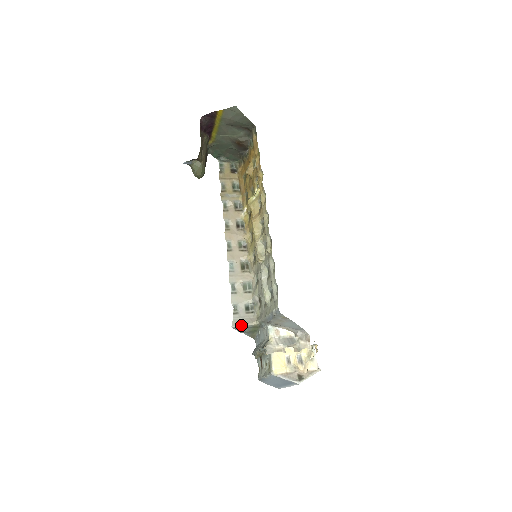
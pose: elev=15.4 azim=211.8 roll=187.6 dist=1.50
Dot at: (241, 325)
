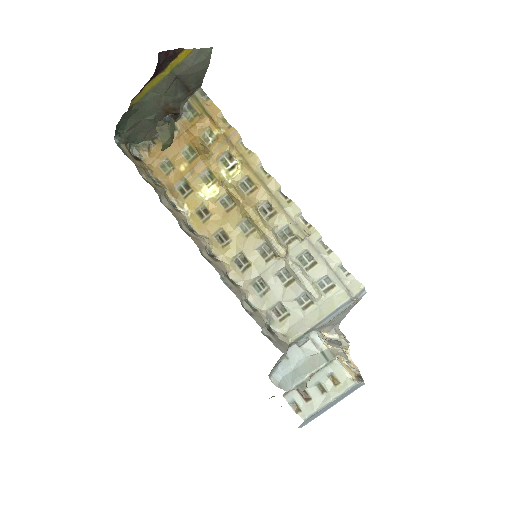
Dot at: (286, 350)
